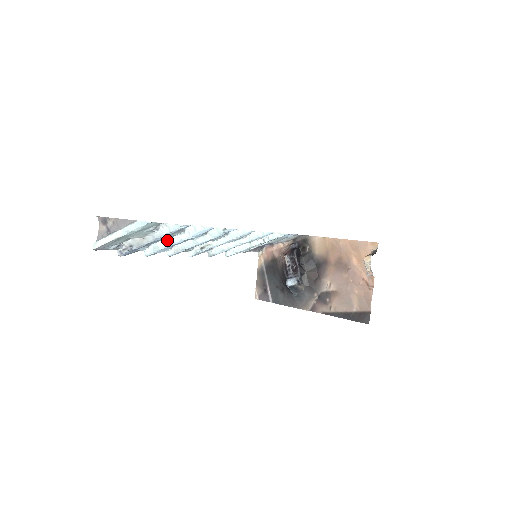
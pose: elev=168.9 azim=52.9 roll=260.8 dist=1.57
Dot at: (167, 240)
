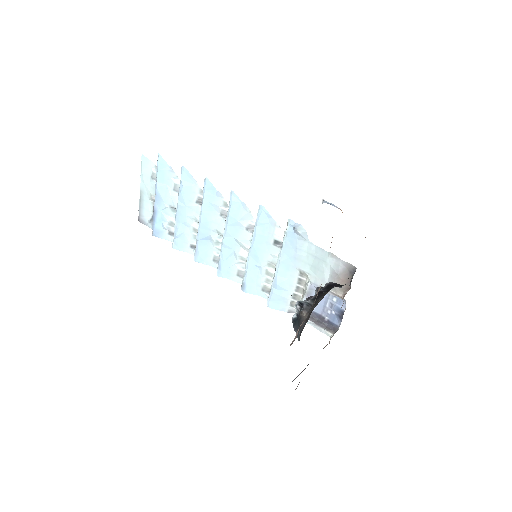
Dot at: occluded
